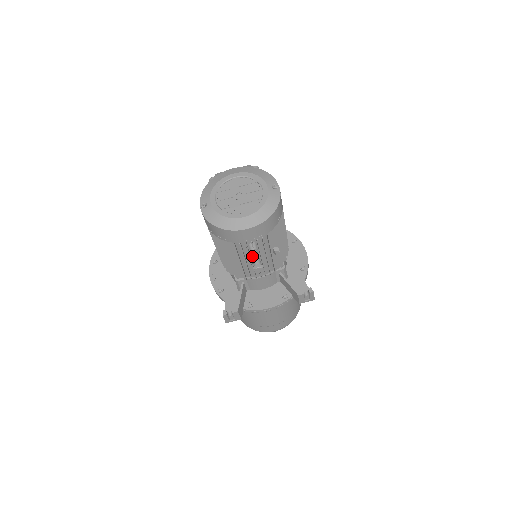
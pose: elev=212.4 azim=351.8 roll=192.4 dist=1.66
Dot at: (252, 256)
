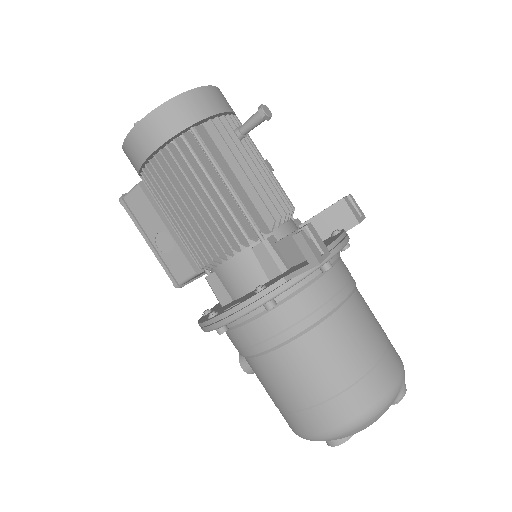
Dot at: (245, 124)
